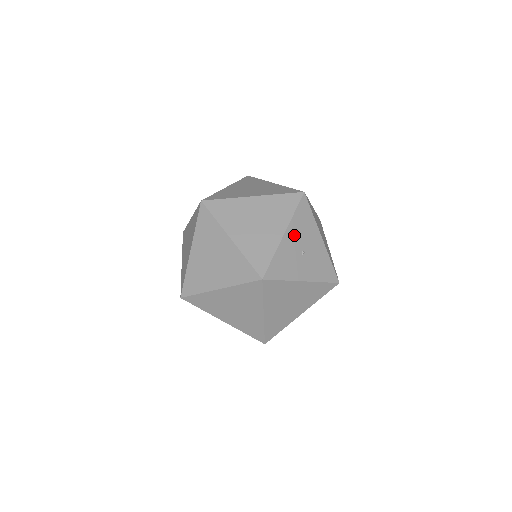
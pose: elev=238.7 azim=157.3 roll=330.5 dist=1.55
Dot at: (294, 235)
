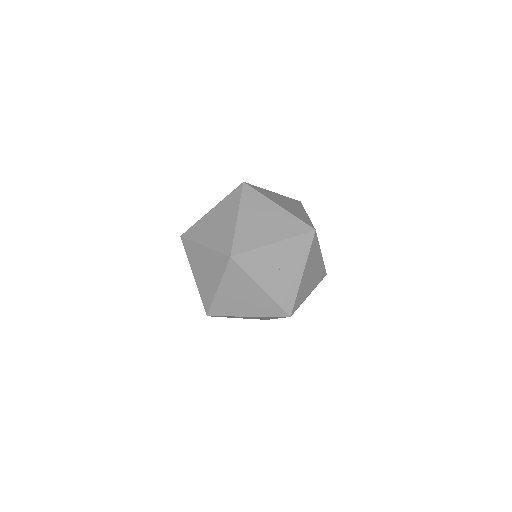
Dot at: (281, 251)
